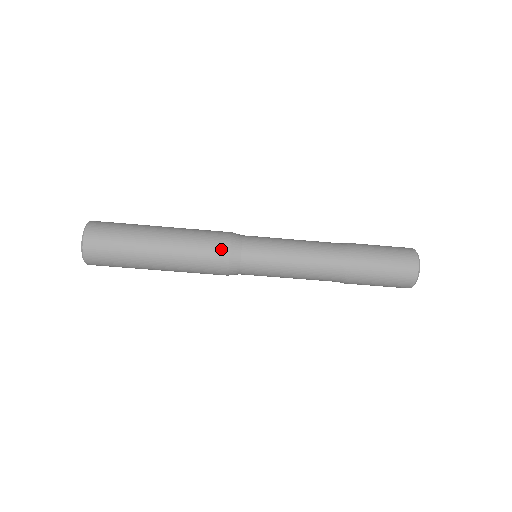
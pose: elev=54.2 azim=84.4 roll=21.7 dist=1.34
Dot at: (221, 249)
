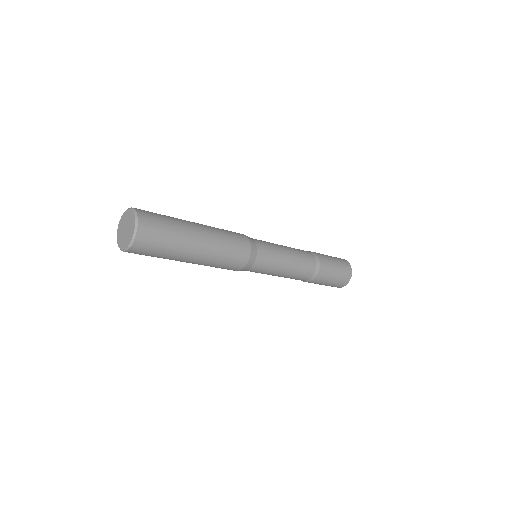
Dot at: (236, 268)
